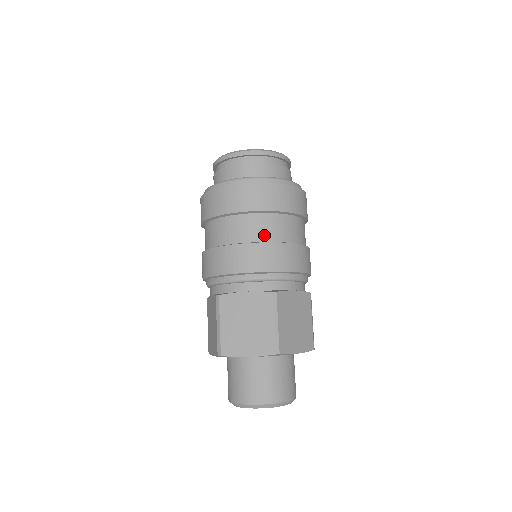
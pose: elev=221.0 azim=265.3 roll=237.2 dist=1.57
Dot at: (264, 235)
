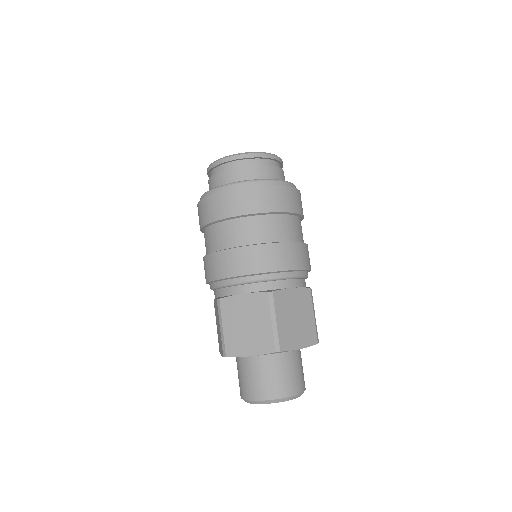
Dot at: (300, 236)
